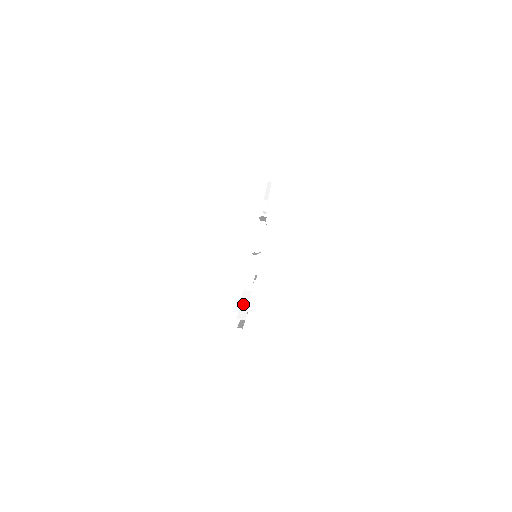
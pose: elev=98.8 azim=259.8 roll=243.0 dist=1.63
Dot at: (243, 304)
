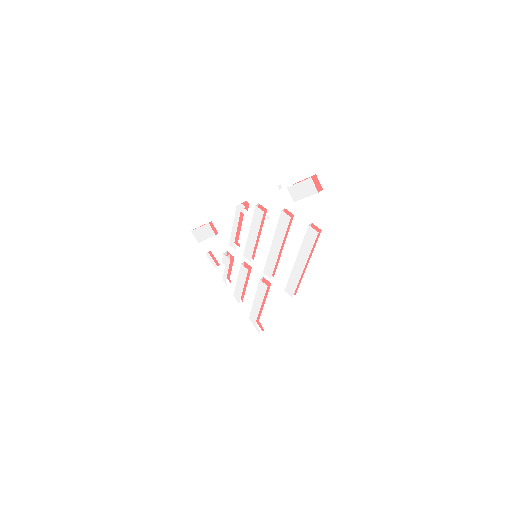
Dot at: (307, 196)
